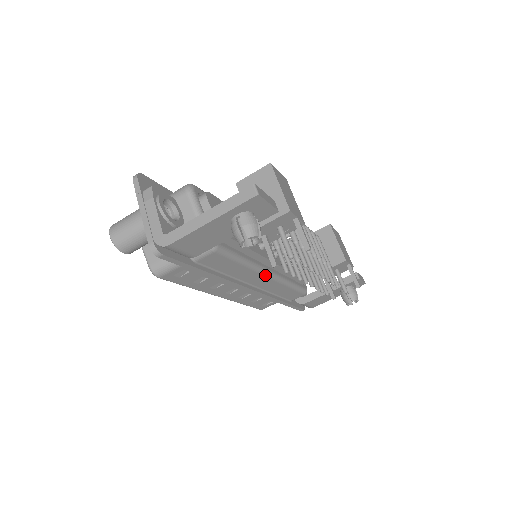
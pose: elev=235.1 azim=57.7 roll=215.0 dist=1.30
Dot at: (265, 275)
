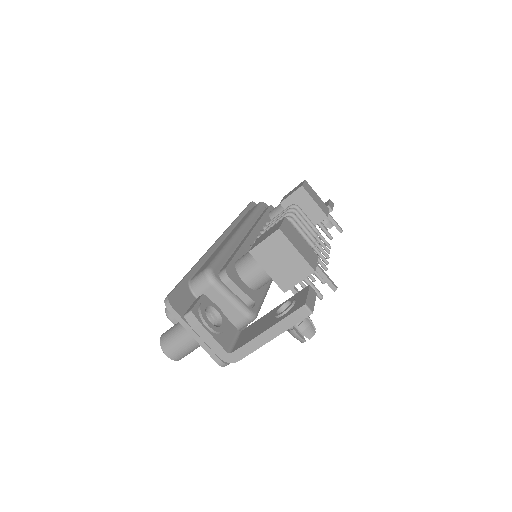
Dot at: occluded
